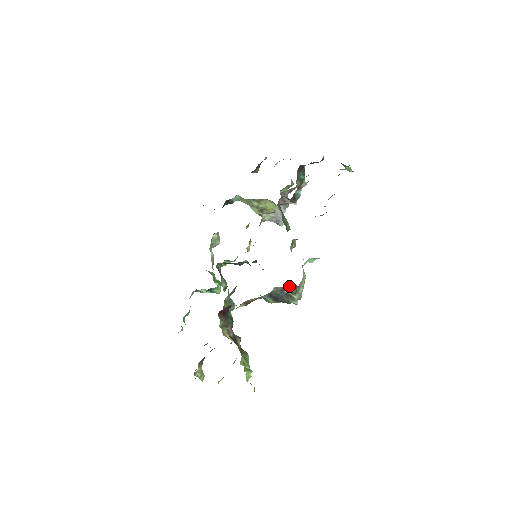
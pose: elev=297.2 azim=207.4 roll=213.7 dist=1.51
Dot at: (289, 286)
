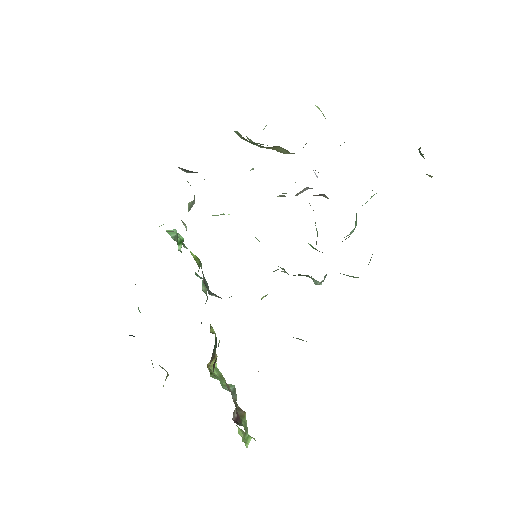
Dot at: occluded
